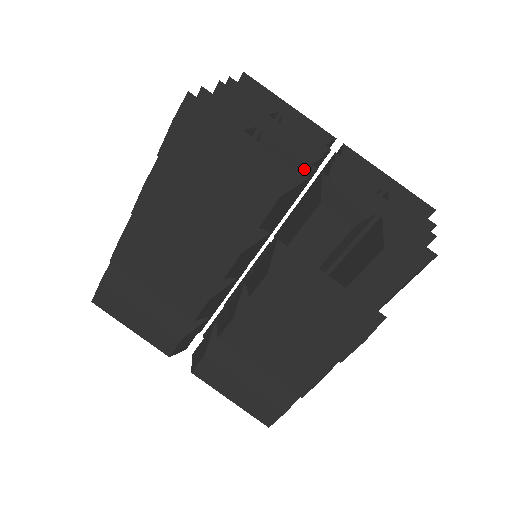
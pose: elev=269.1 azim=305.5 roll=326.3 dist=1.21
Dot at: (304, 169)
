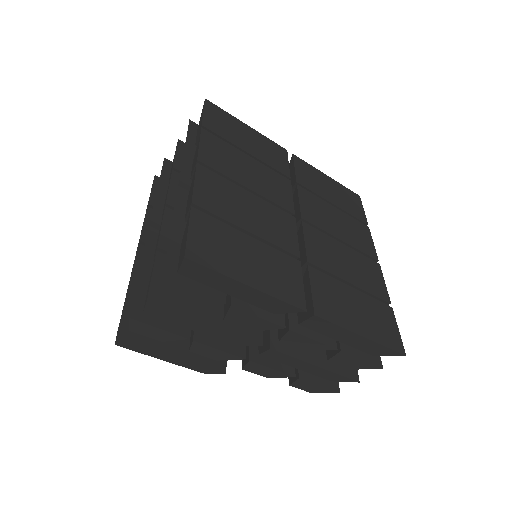
Dot at: (231, 358)
